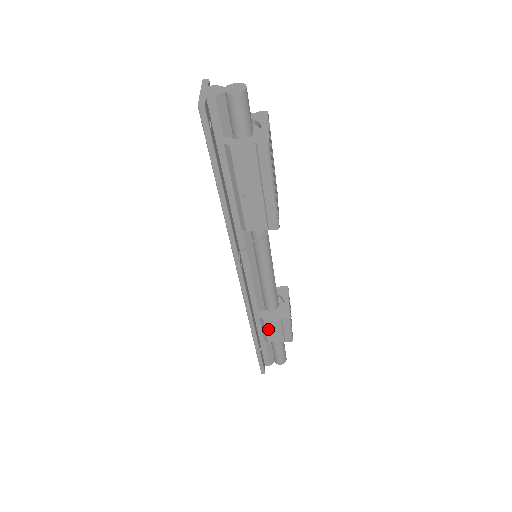
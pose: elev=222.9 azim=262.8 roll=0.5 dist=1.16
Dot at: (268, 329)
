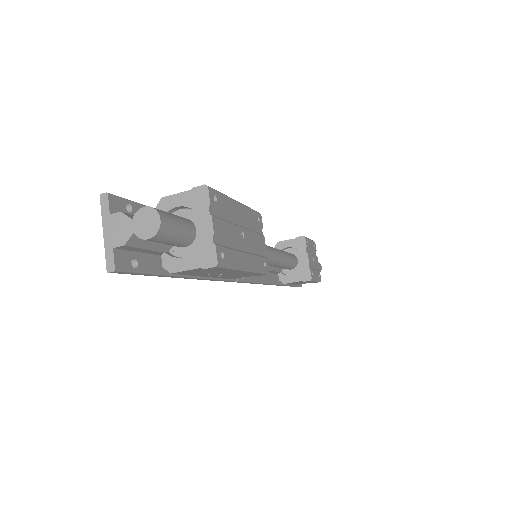
Dot at: occluded
